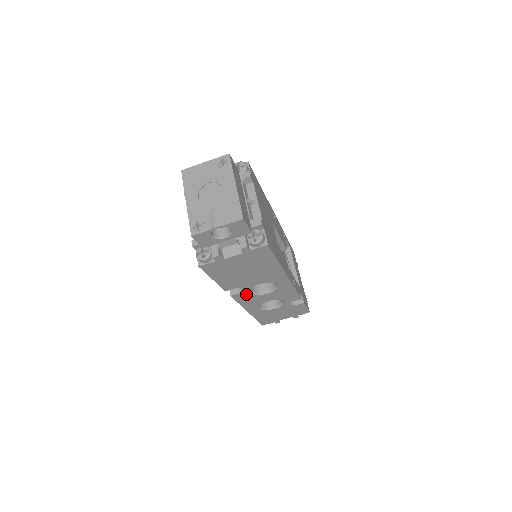
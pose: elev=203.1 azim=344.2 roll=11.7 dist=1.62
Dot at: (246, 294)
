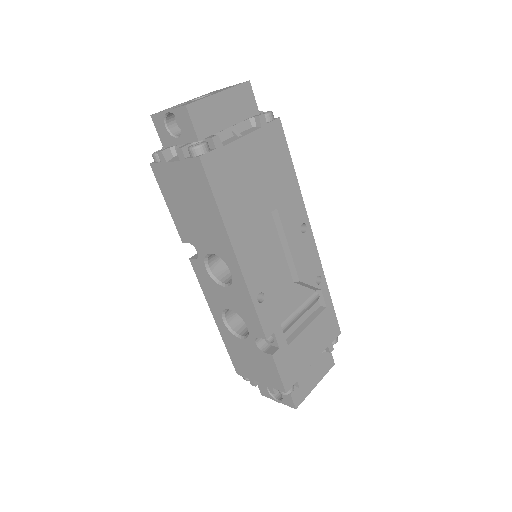
Dot at: (204, 269)
